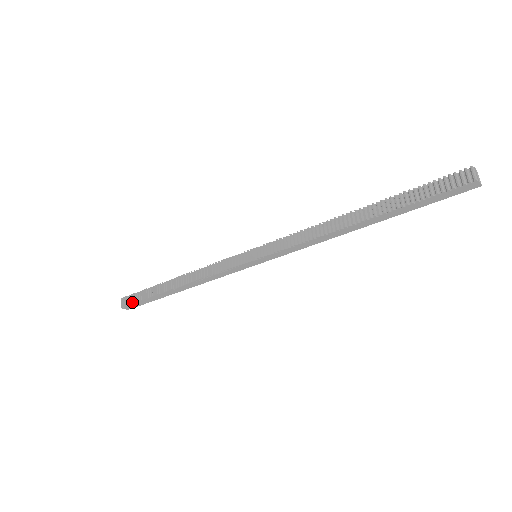
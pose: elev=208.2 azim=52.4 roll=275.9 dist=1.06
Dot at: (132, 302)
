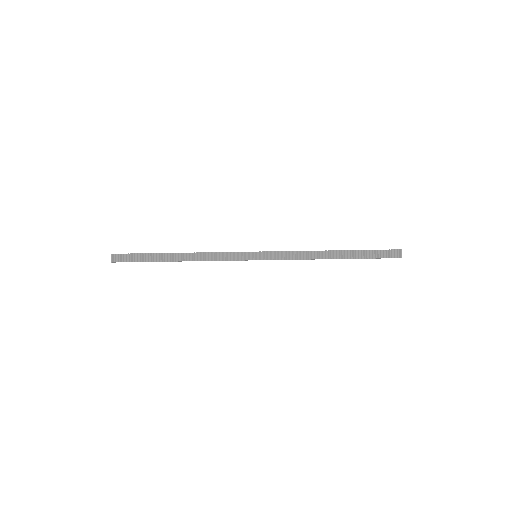
Dot at: (126, 261)
